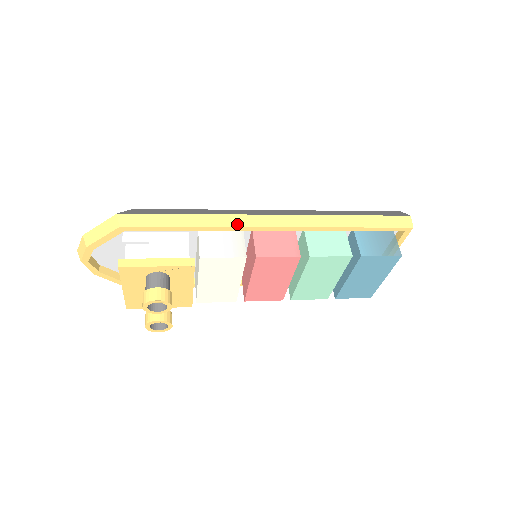
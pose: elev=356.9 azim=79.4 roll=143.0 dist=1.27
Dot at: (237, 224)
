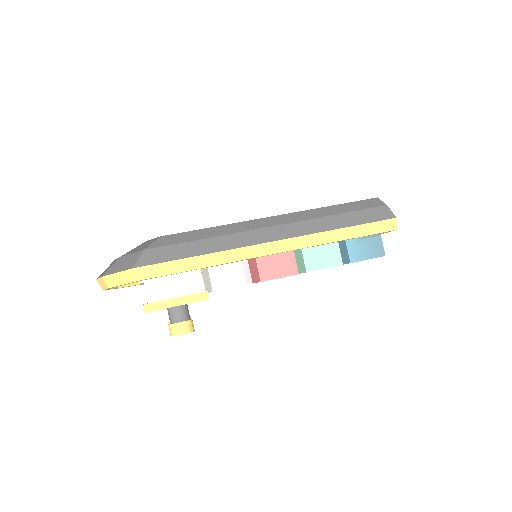
Dot at: (242, 257)
